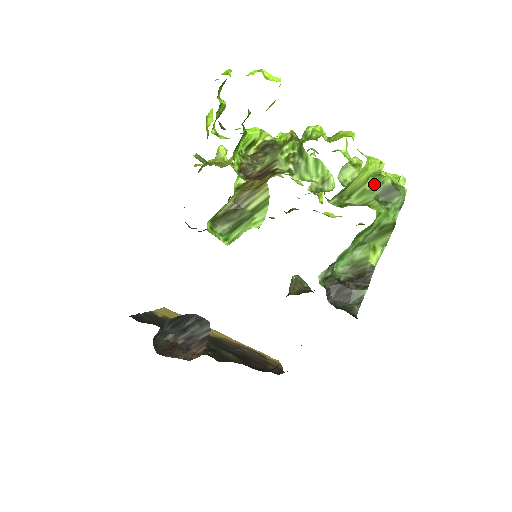
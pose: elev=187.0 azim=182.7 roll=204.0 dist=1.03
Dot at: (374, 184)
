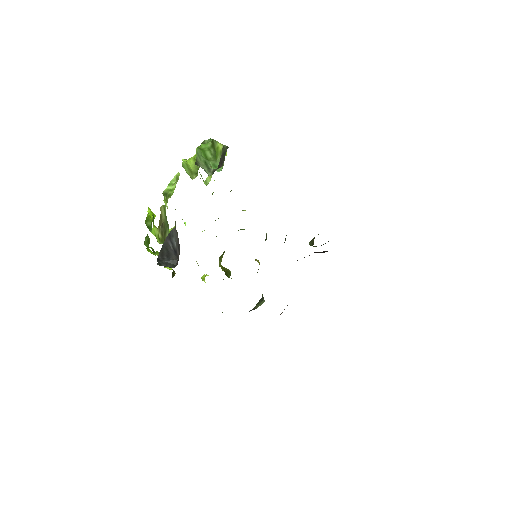
Dot at: occluded
